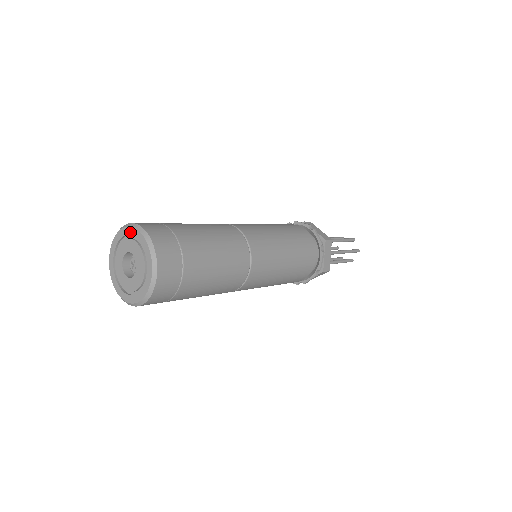
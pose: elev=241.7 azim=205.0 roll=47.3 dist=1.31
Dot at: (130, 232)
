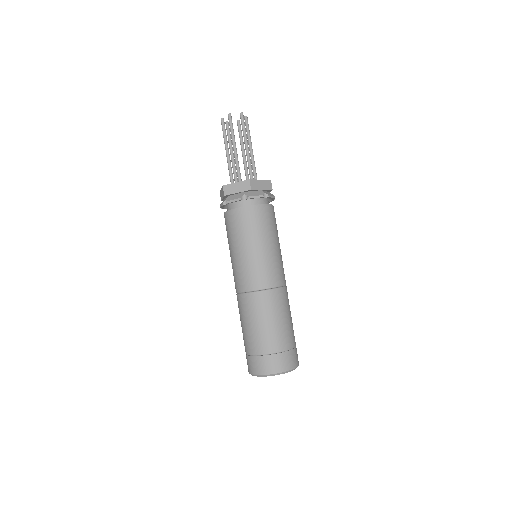
Dot at: (279, 374)
